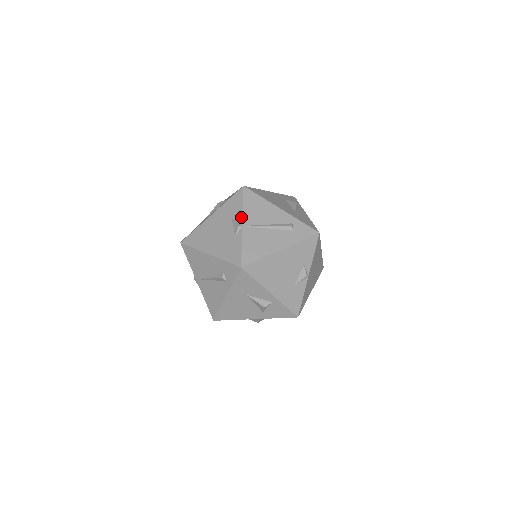
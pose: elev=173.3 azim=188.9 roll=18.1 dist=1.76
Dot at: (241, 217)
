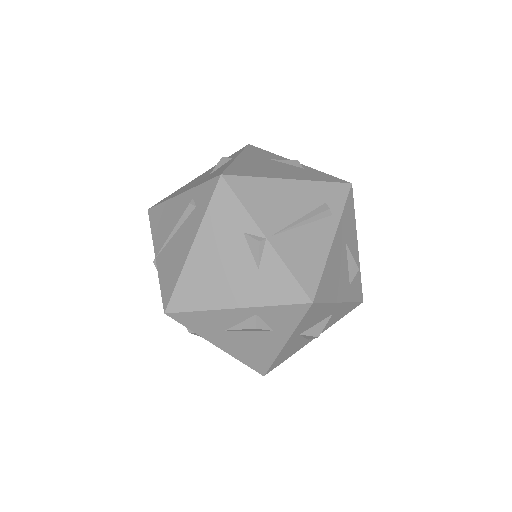
Dot at: occluded
